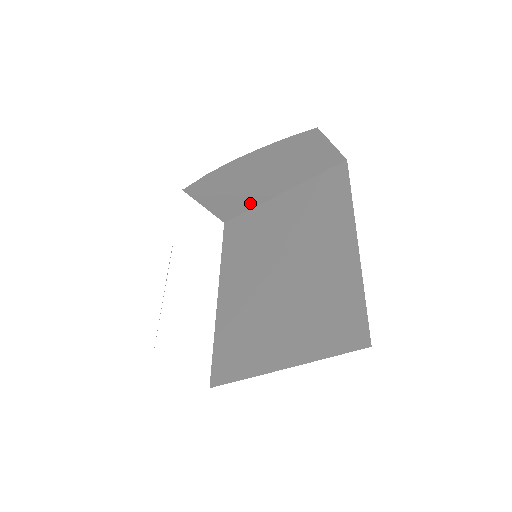
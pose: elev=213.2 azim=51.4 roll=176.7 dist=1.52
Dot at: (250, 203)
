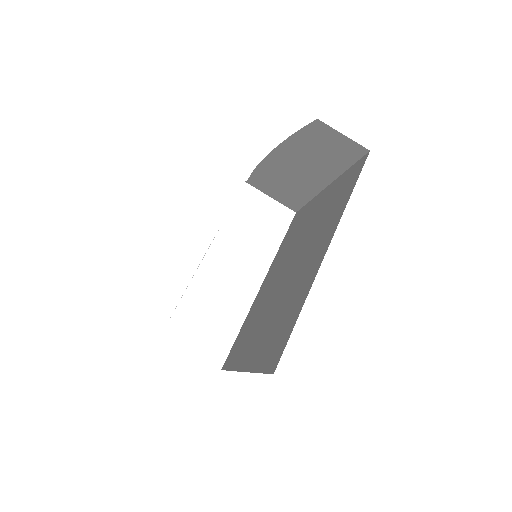
Dot at: (306, 195)
